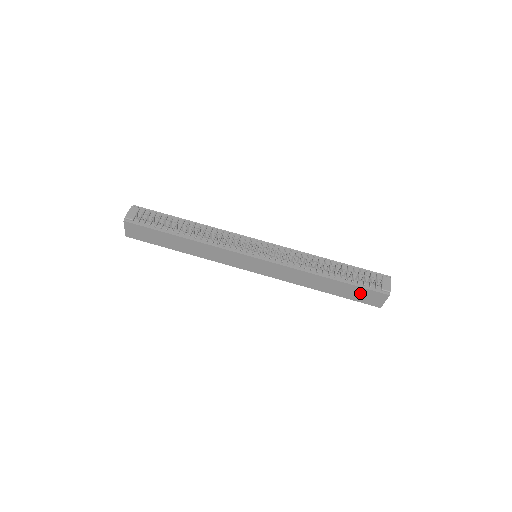
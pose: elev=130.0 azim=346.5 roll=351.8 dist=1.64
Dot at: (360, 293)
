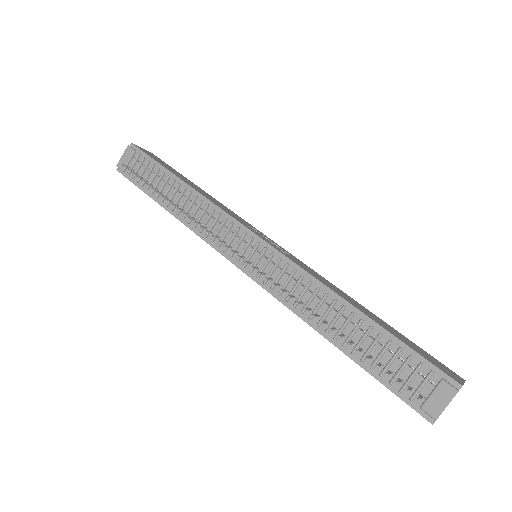
Dot at: occluded
